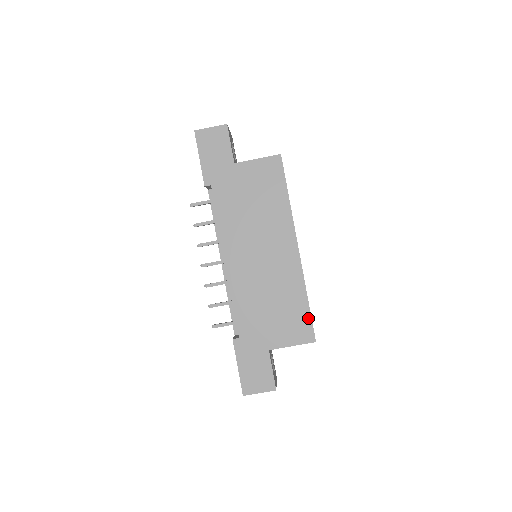
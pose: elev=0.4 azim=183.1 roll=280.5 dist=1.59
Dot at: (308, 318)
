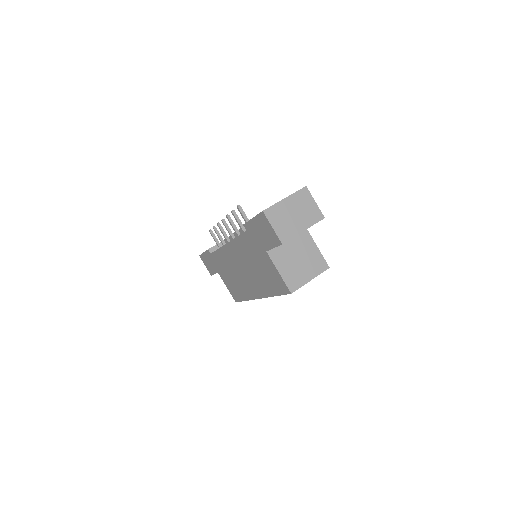
Dot at: (240, 299)
